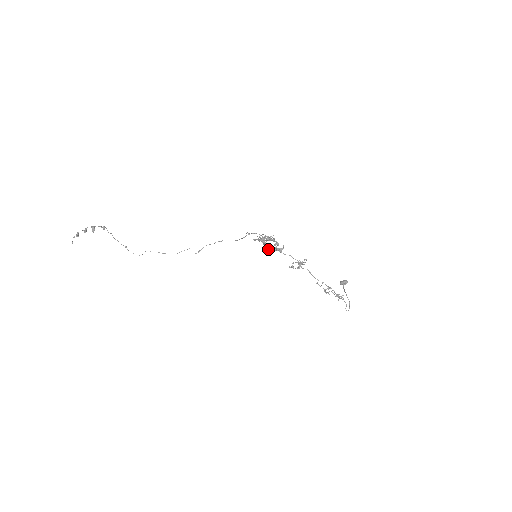
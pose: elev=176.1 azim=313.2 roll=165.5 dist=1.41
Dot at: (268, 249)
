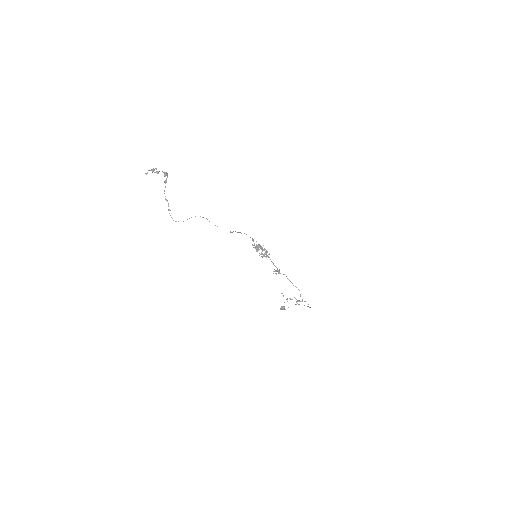
Dot at: occluded
